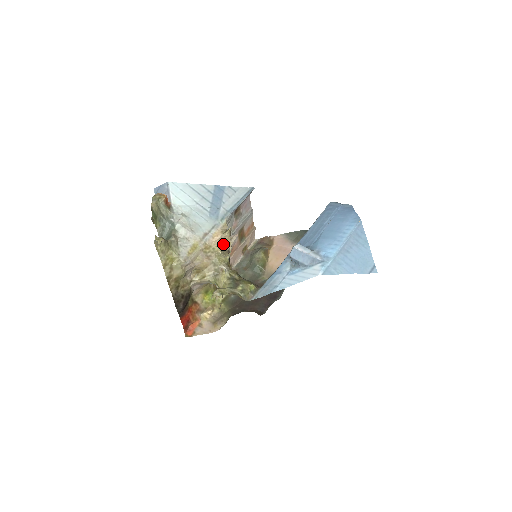
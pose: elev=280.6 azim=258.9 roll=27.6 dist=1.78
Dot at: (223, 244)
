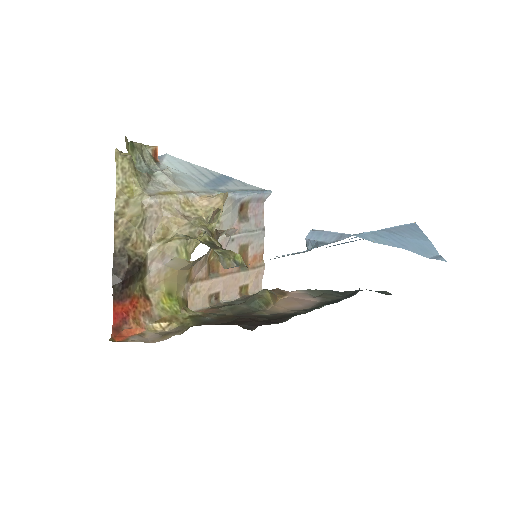
Dot at: (212, 212)
